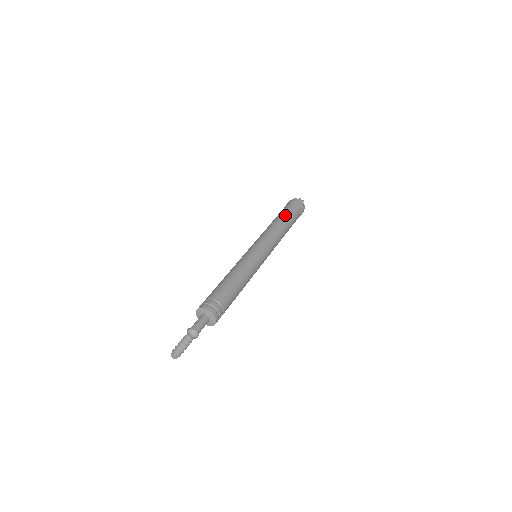
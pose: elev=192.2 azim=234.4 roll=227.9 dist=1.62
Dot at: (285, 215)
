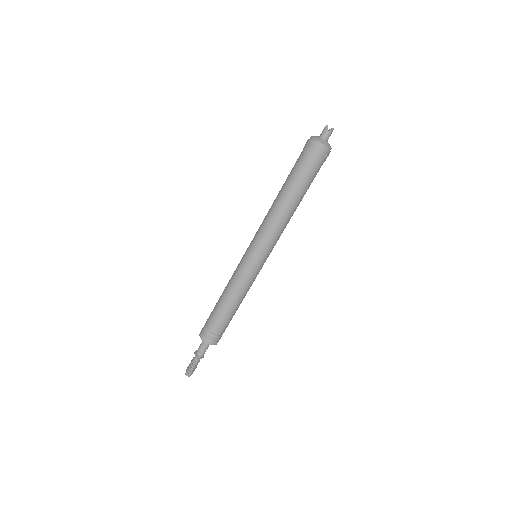
Dot at: (294, 189)
